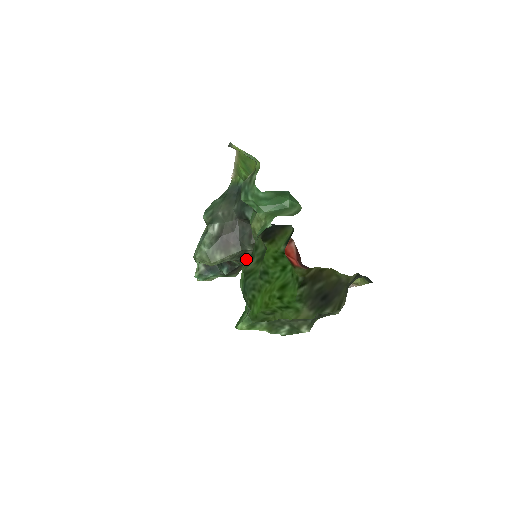
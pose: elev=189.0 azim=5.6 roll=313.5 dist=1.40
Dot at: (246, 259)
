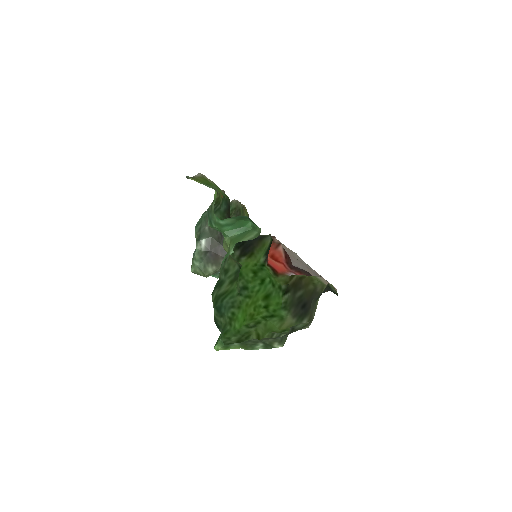
Dot at: occluded
